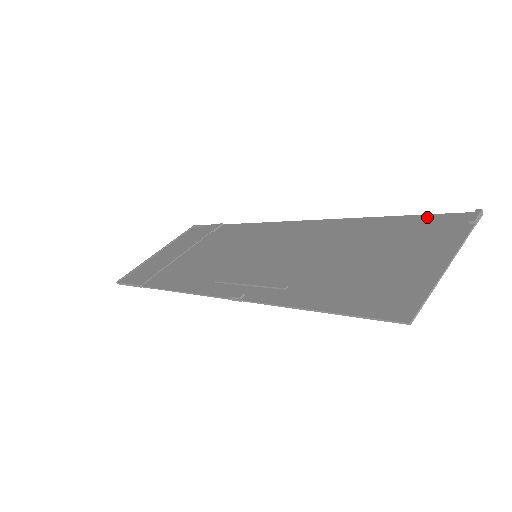
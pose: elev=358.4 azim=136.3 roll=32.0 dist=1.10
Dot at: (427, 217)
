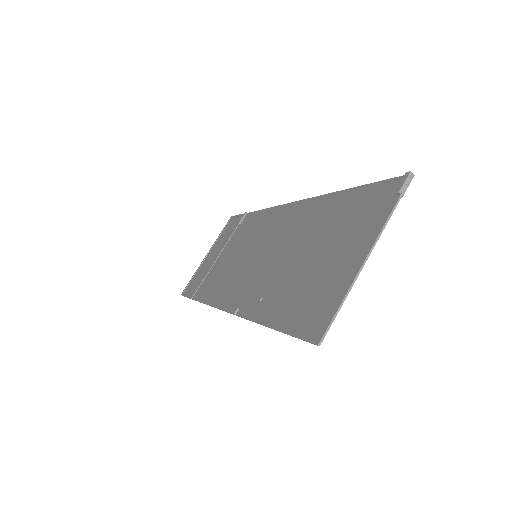
Dot at: (371, 188)
